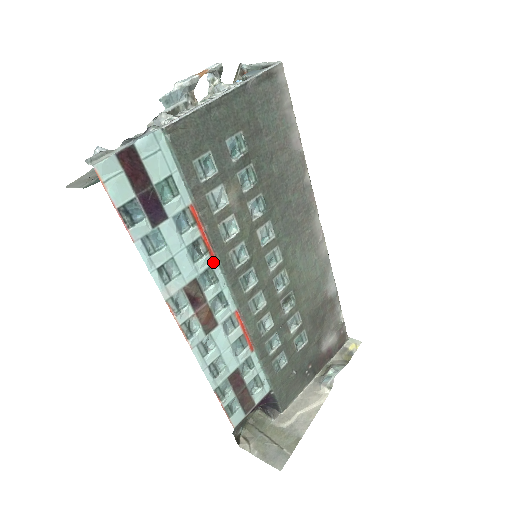
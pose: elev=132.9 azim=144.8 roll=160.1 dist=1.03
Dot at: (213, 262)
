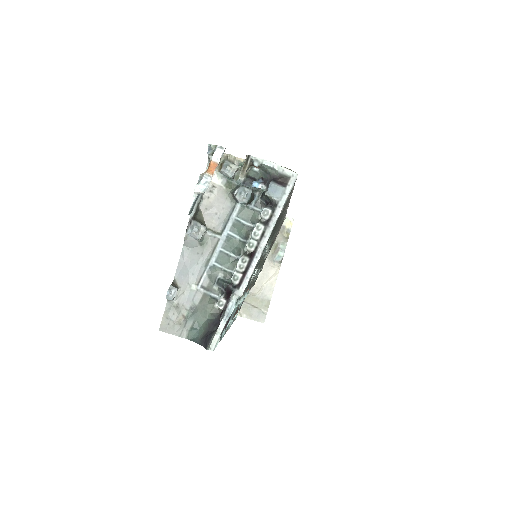
Dot at: occluded
